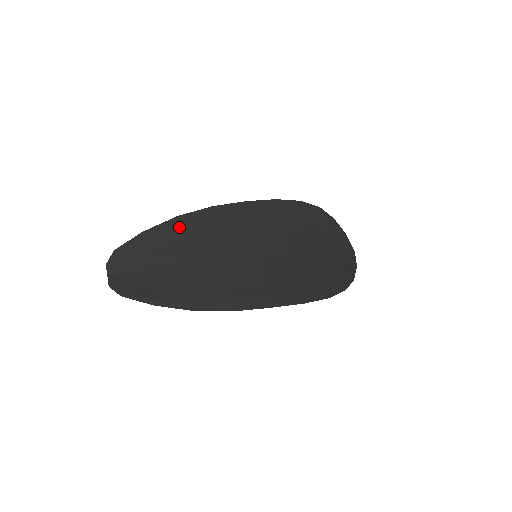
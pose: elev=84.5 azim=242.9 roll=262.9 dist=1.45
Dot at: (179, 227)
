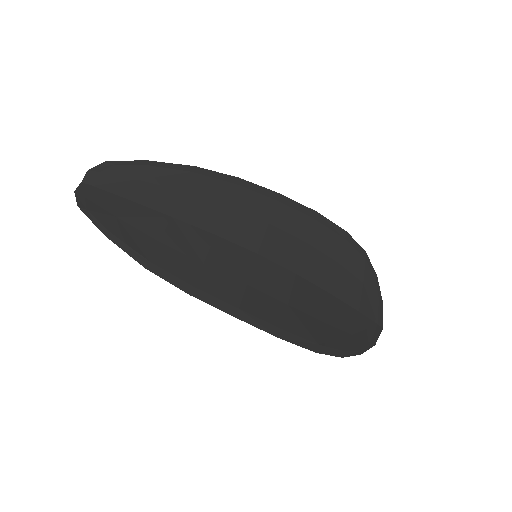
Dot at: (189, 177)
